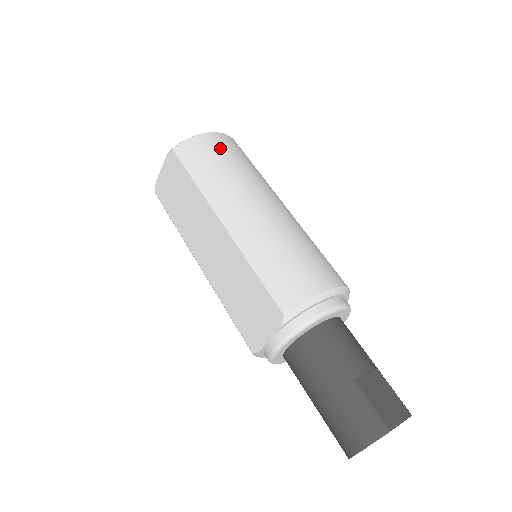
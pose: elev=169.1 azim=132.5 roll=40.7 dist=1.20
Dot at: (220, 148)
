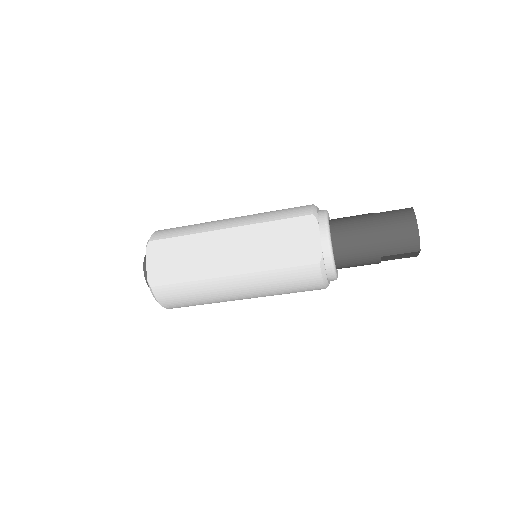
Dot at: occluded
